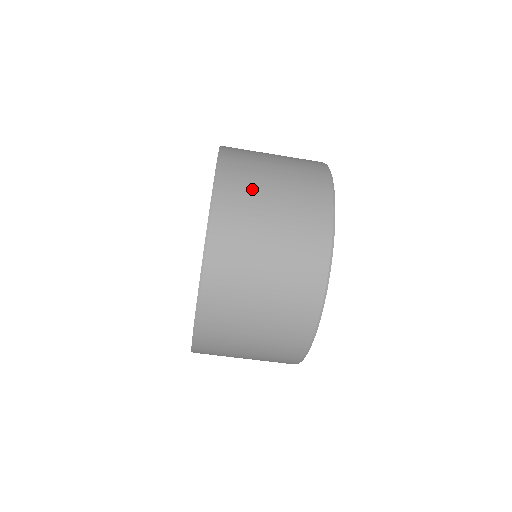
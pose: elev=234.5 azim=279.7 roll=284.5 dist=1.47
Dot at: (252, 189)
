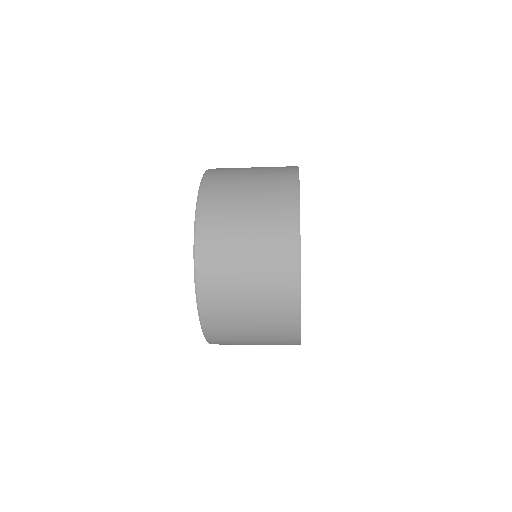
Dot at: (226, 253)
